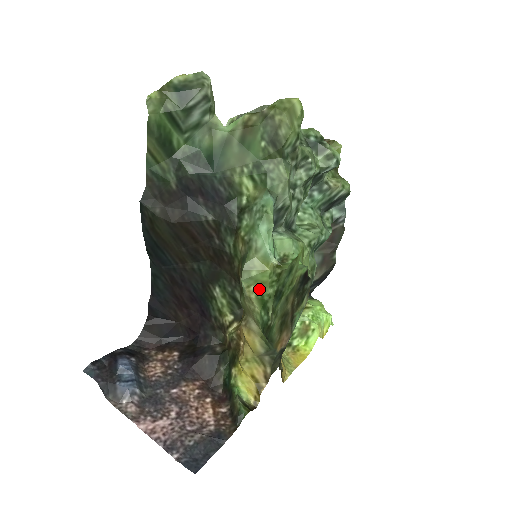
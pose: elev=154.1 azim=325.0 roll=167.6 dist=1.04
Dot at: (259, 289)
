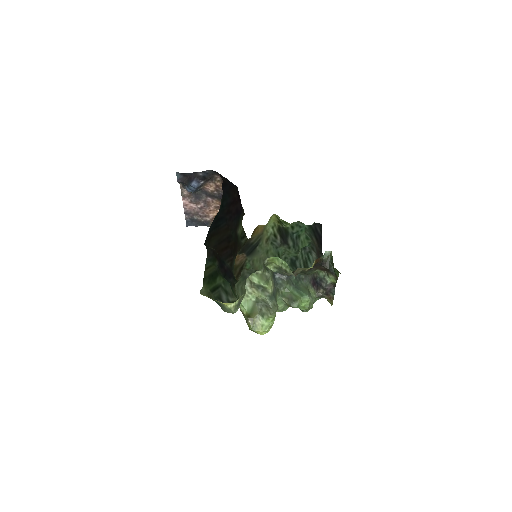
Dot at: occluded
